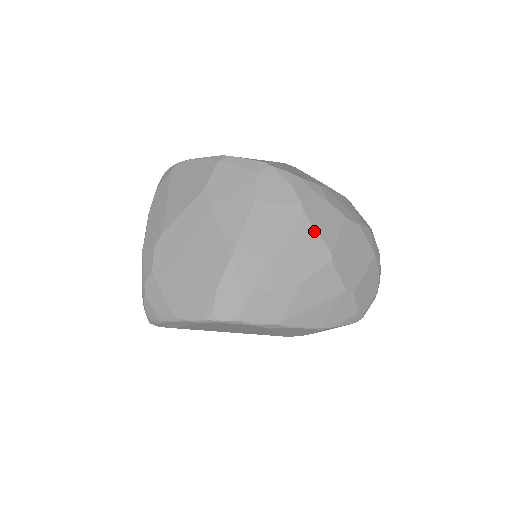
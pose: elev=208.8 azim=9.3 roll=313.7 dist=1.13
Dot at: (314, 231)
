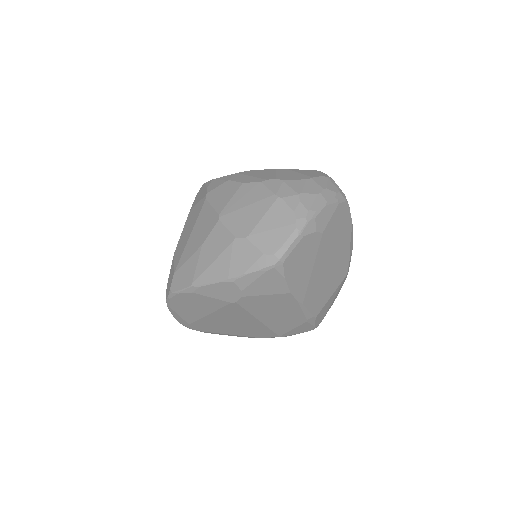
Dot at: (210, 207)
